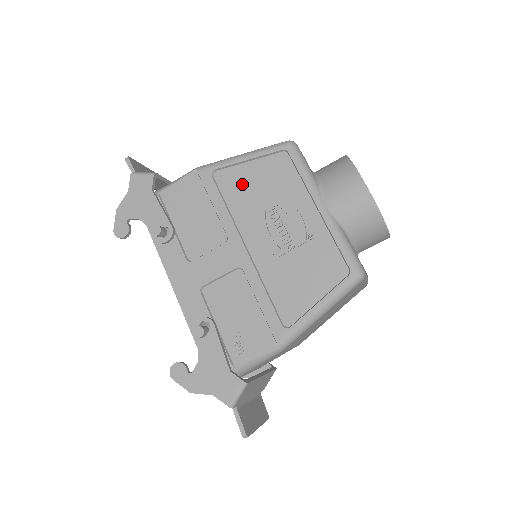
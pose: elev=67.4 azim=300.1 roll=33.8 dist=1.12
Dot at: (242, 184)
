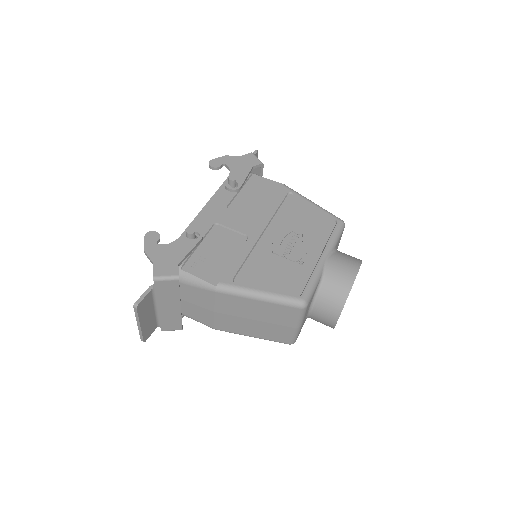
Dot at: (297, 211)
